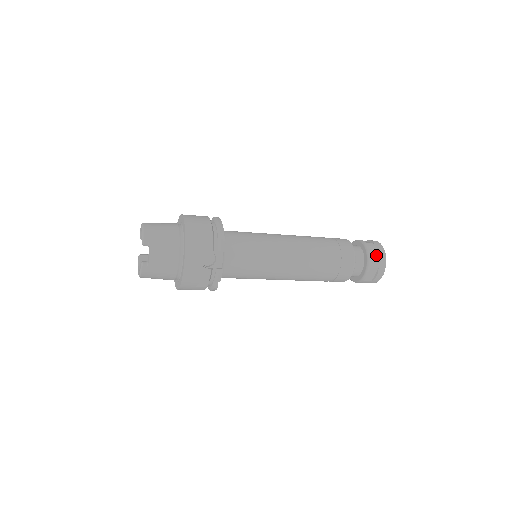
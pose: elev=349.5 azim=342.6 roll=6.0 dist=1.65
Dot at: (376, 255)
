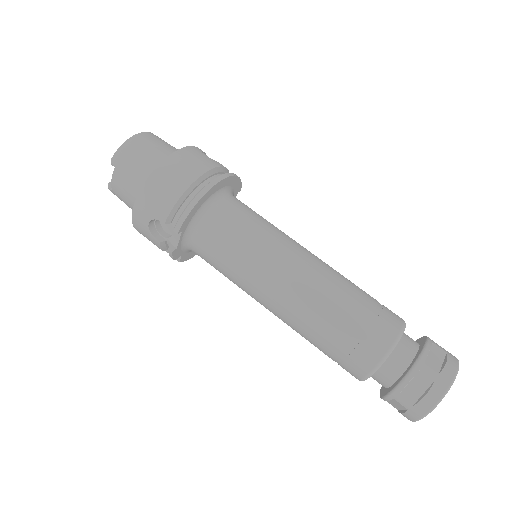
Dot at: (420, 391)
